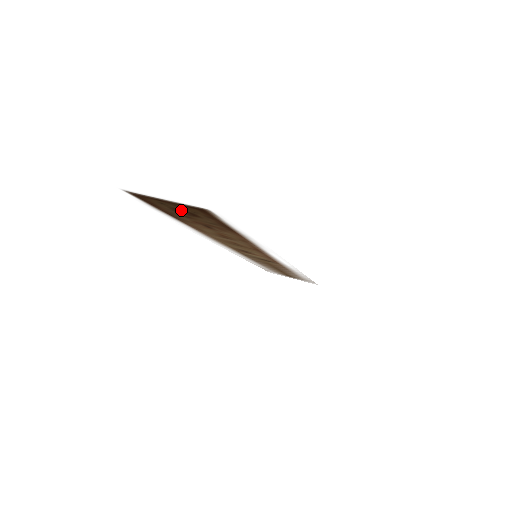
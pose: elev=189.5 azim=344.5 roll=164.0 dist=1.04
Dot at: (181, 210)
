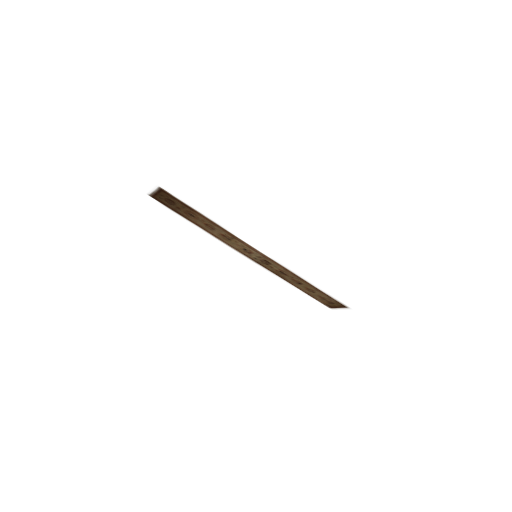
Dot at: (167, 200)
